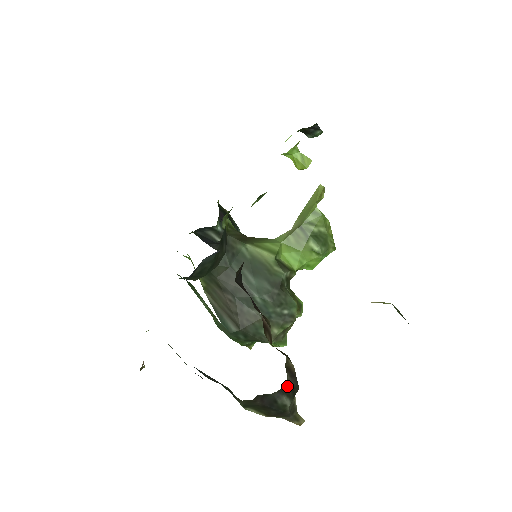
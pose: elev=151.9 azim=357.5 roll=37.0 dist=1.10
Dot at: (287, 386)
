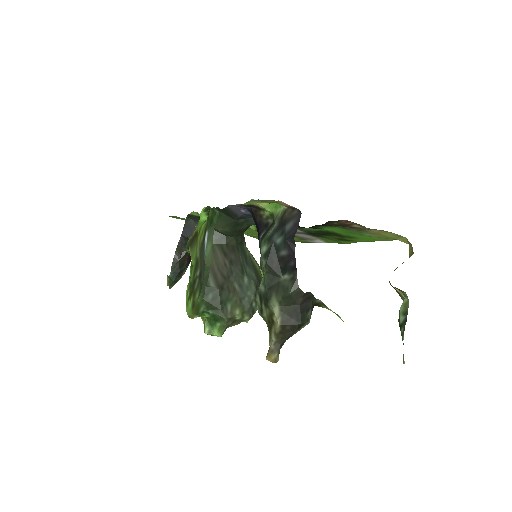
Dot at: occluded
